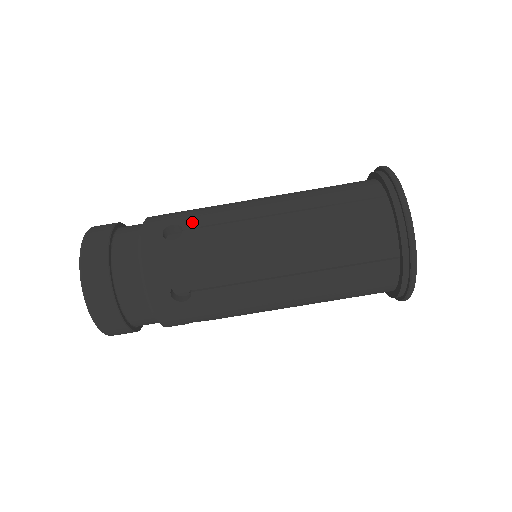
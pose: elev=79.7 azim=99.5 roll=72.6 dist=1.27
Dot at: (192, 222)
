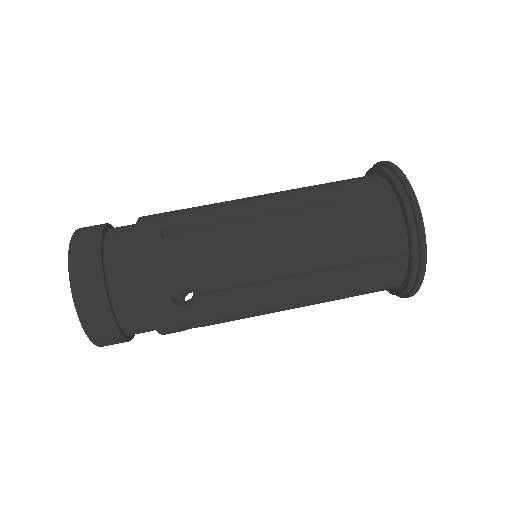
Dot at: occluded
